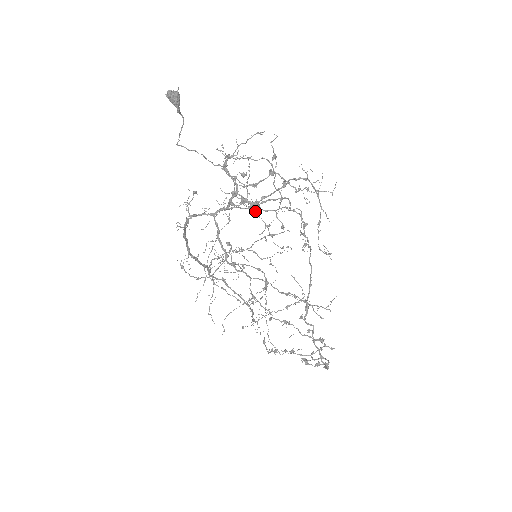
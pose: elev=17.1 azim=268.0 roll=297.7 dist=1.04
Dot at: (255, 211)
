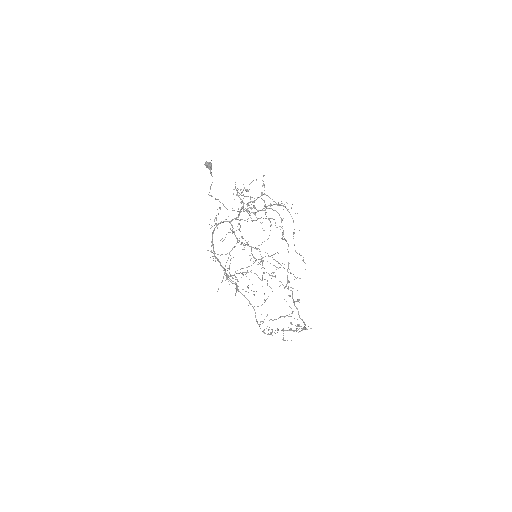
Dot at: (254, 213)
